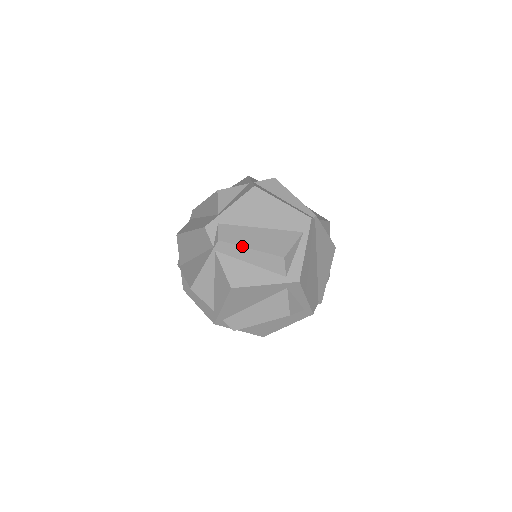
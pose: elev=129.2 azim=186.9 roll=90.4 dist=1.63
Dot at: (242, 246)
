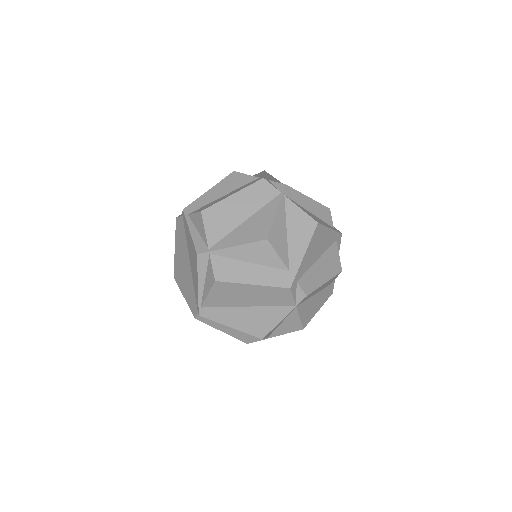
Dot at: occluded
